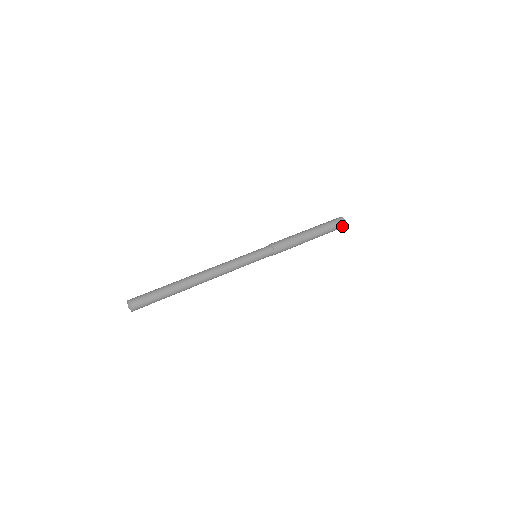
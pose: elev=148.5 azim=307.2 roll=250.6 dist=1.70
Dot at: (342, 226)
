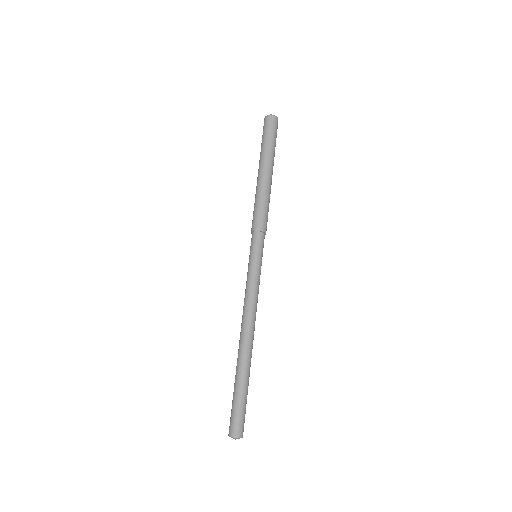
Dot at: occluded
